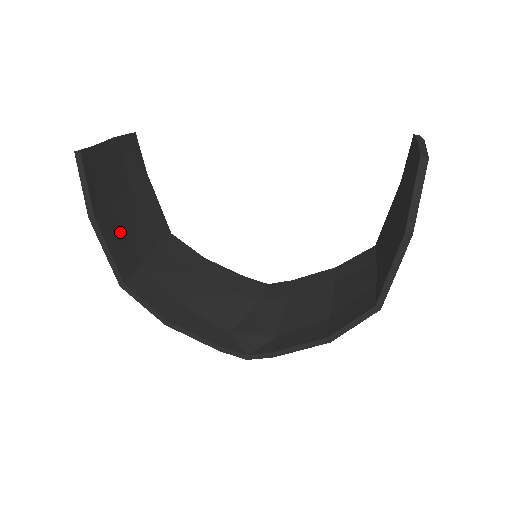
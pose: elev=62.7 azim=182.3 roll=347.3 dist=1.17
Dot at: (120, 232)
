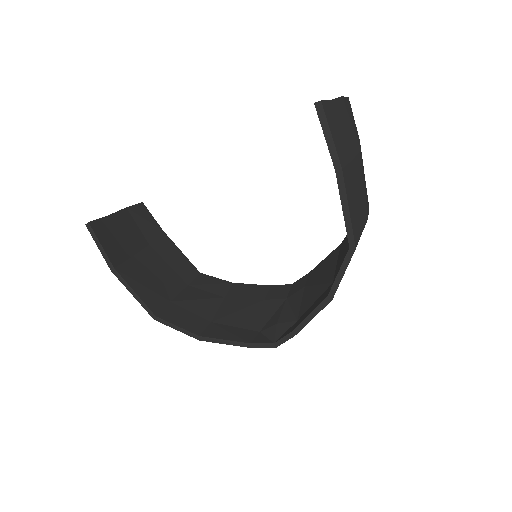
Dot at: (144, 278)
